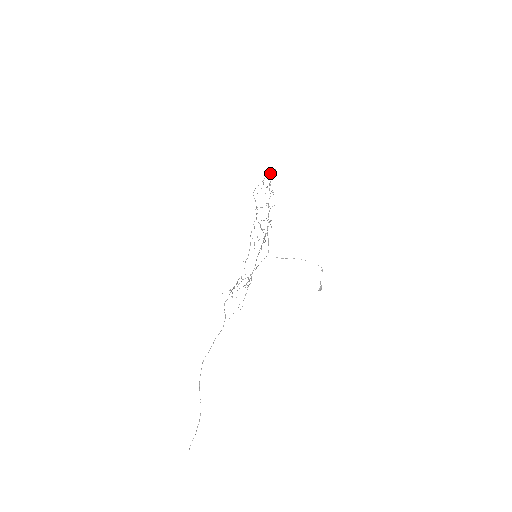
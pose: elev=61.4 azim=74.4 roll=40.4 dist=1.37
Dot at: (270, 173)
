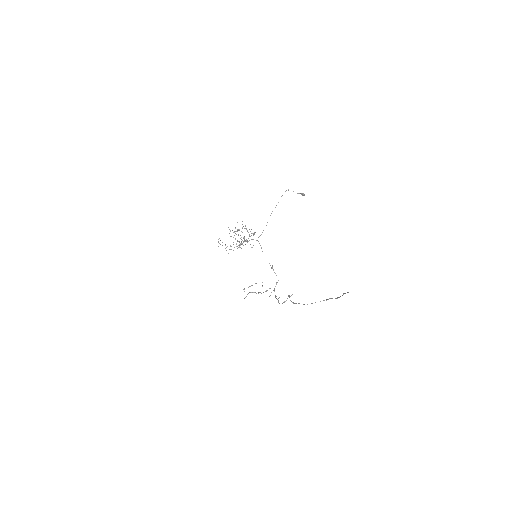
Dot at: occluded
